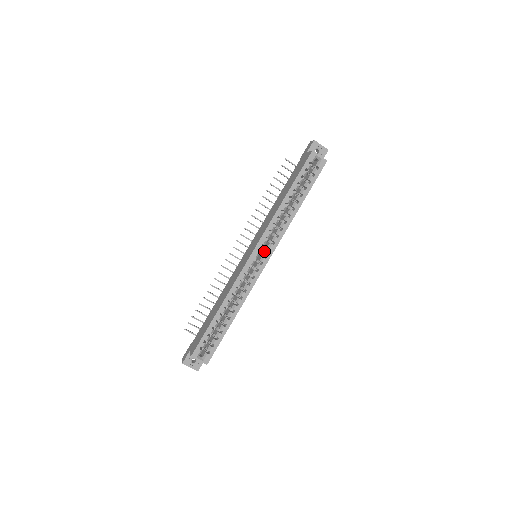
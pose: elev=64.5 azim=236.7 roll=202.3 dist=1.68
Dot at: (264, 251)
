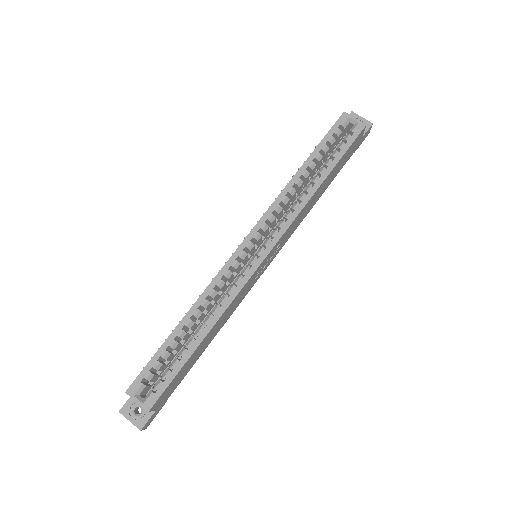
Dot at: (264, 241)
